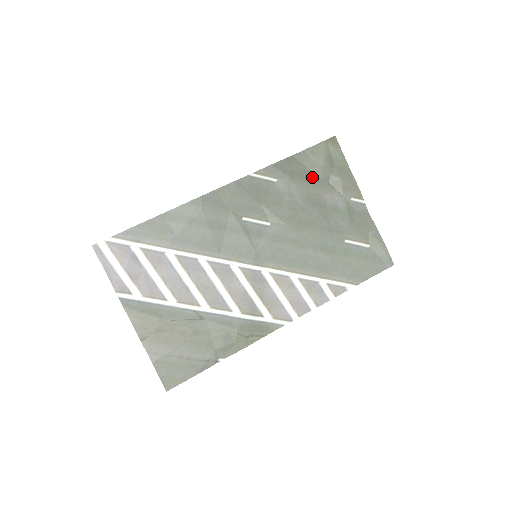
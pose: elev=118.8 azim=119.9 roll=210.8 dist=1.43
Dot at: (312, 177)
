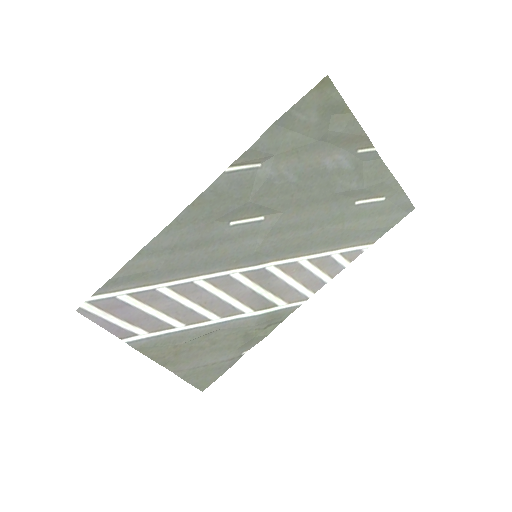
Dot at: (304, 143)
